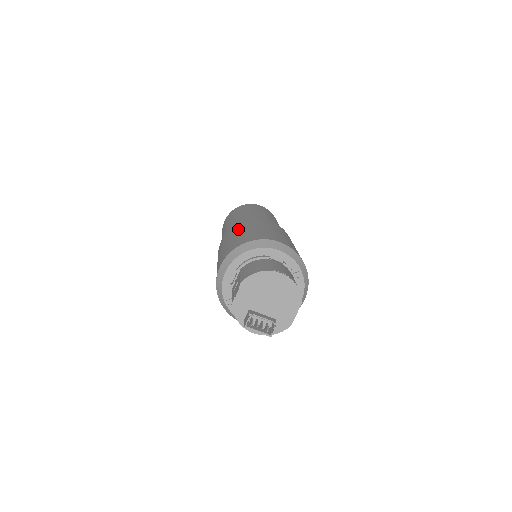
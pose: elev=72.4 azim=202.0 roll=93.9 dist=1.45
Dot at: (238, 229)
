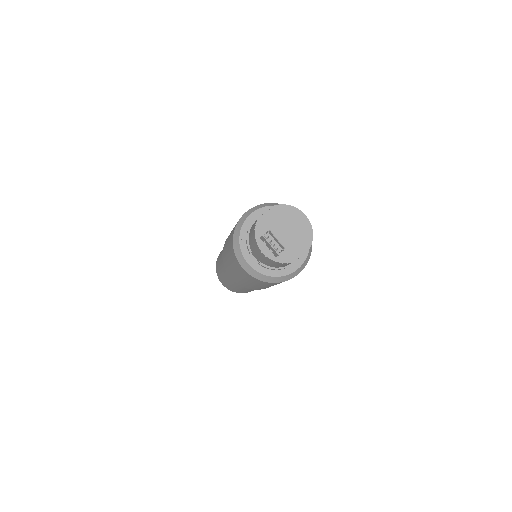
Dot at: occluded
